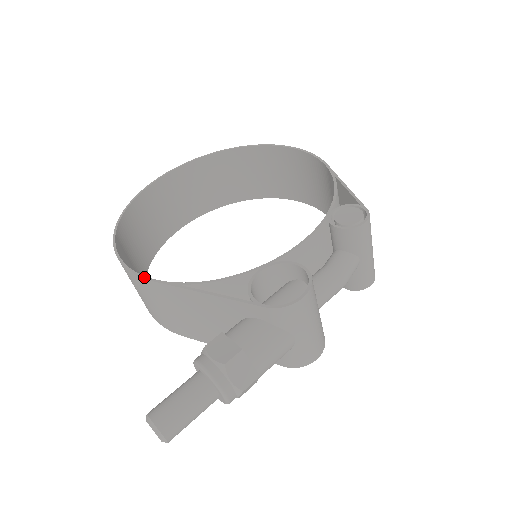
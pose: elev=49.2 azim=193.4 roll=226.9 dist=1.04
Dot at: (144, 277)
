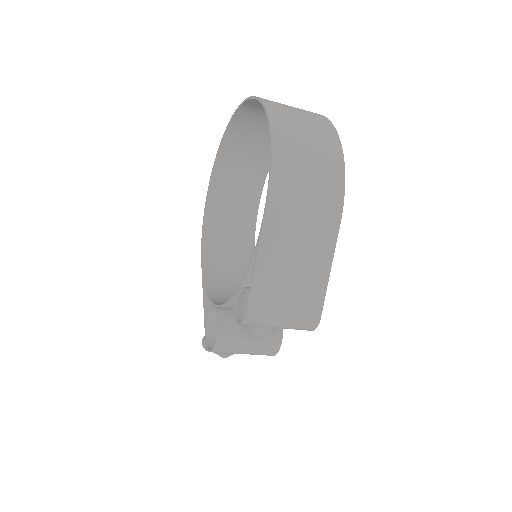
Dot at: (201, 255)
